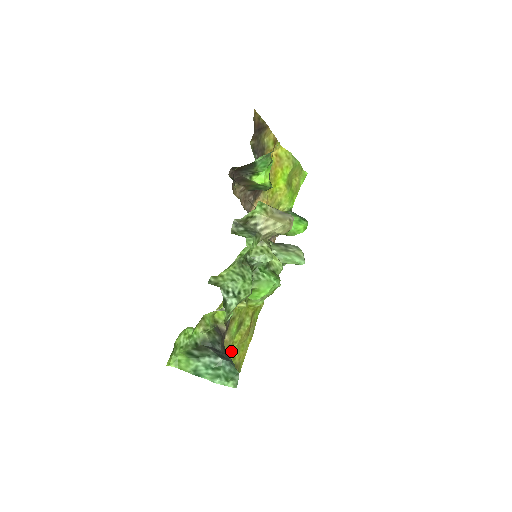
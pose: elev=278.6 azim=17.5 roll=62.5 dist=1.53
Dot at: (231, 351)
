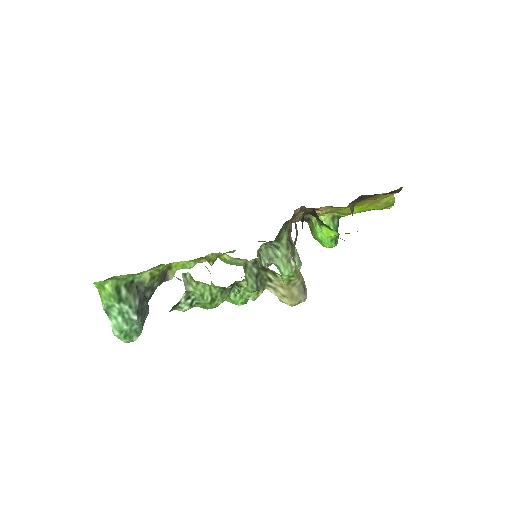
Dot at: occluded
